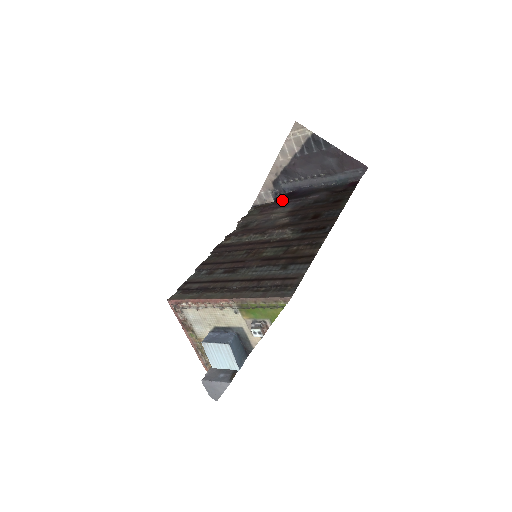
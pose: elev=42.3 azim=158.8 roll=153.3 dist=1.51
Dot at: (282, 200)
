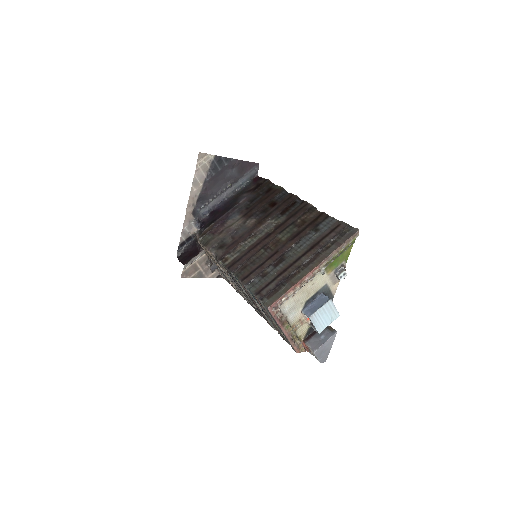
Dot at: (217, 218)
